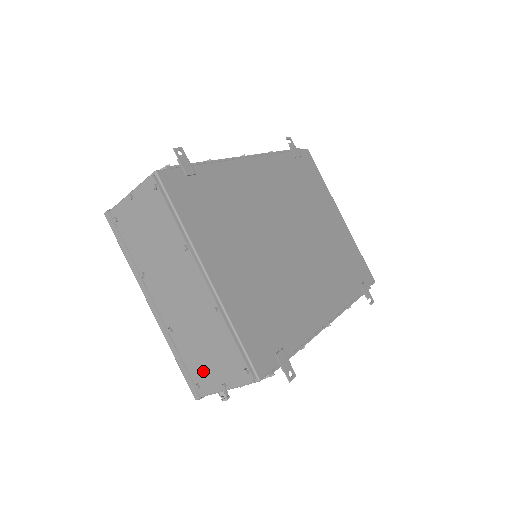
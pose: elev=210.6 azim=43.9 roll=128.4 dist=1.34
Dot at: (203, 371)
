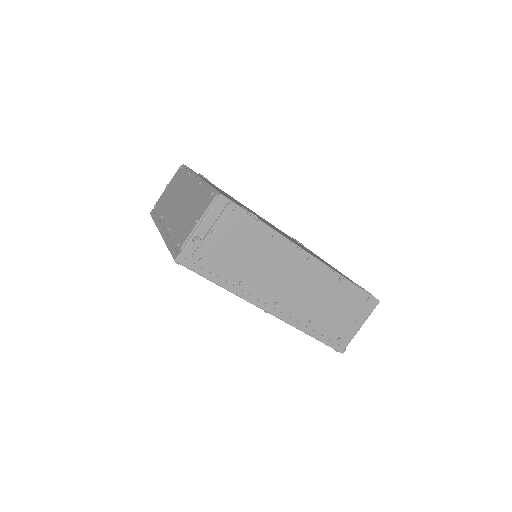
Dot at: (185, 229)
